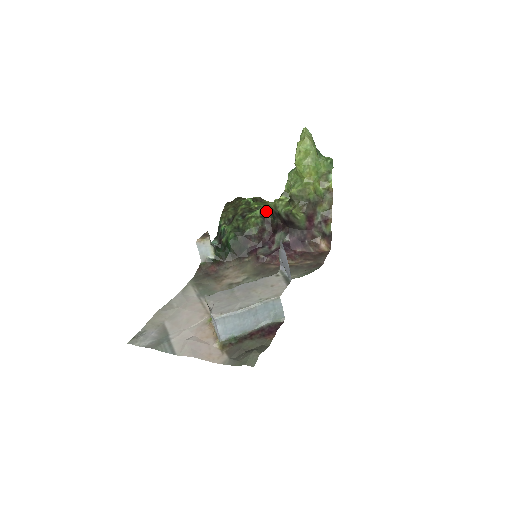
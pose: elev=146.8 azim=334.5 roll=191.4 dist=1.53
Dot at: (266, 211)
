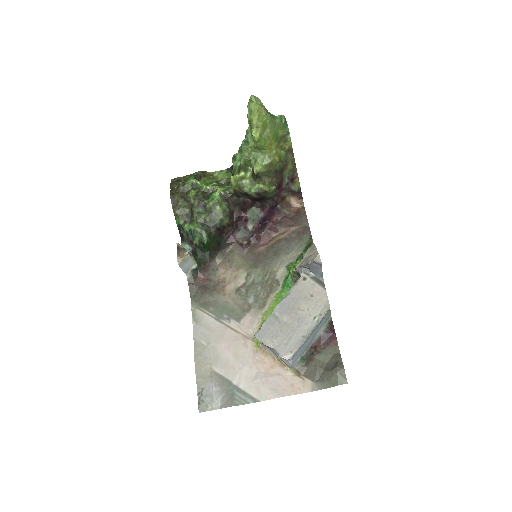
Dot at: (226, 192)
